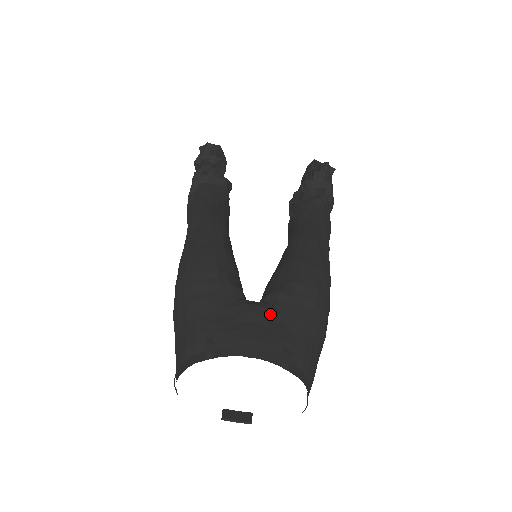
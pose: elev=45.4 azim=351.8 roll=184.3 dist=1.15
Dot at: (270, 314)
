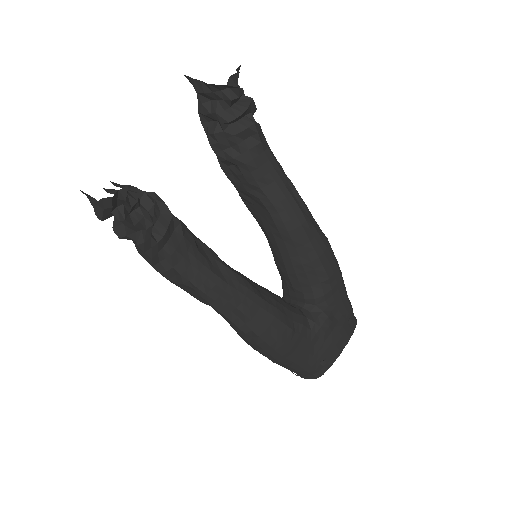
Dot at: (332, 315)
